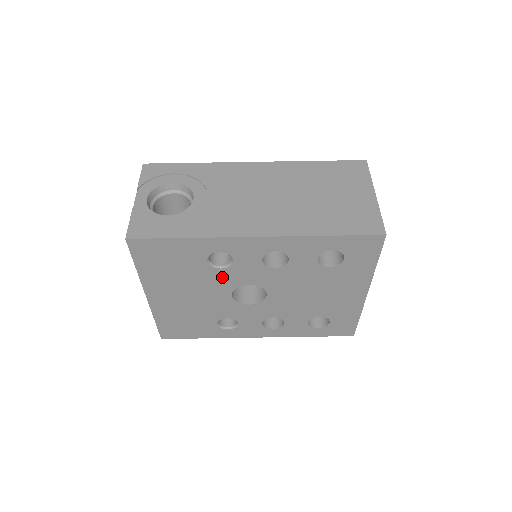
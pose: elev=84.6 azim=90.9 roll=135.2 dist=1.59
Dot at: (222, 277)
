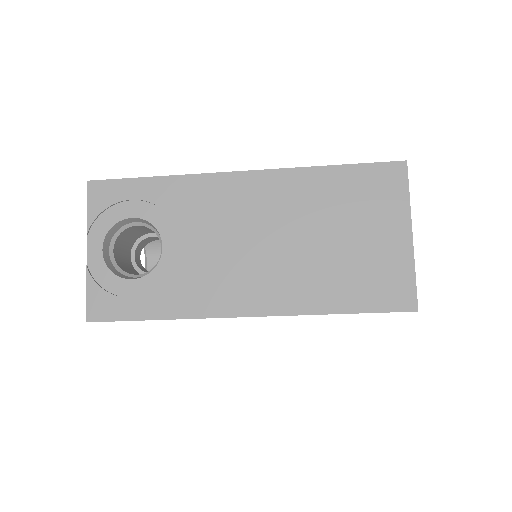
Dot at: occluded
